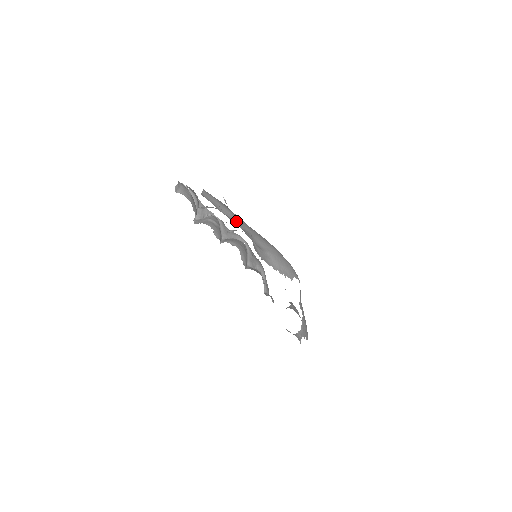
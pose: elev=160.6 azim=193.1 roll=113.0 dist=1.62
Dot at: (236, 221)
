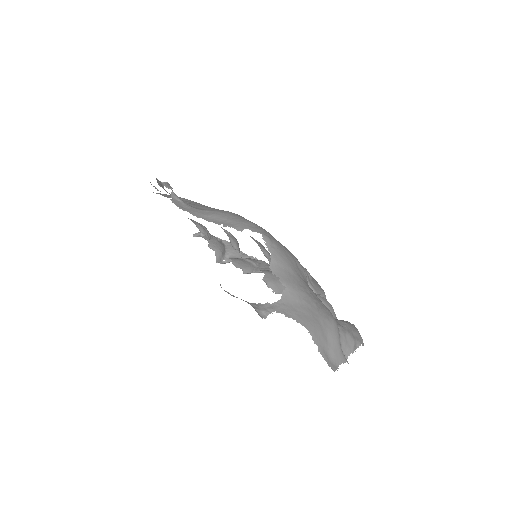
Dot at: occluded
